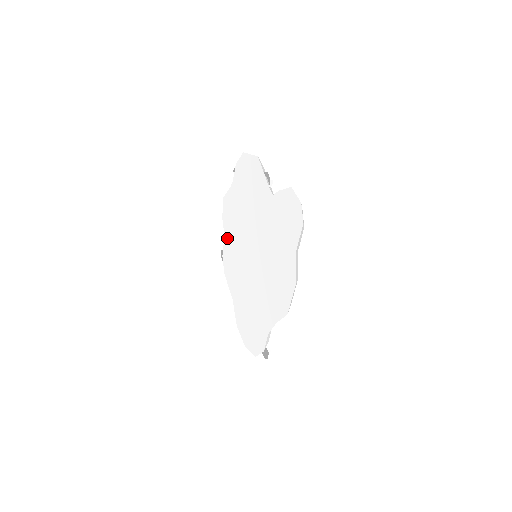
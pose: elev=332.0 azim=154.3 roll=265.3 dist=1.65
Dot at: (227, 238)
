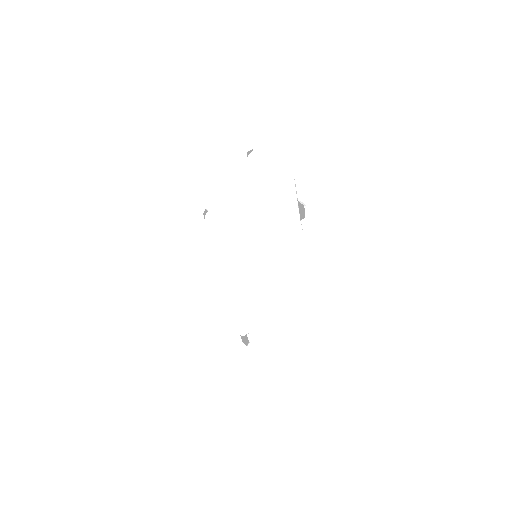
Dot at: (218, 207)
